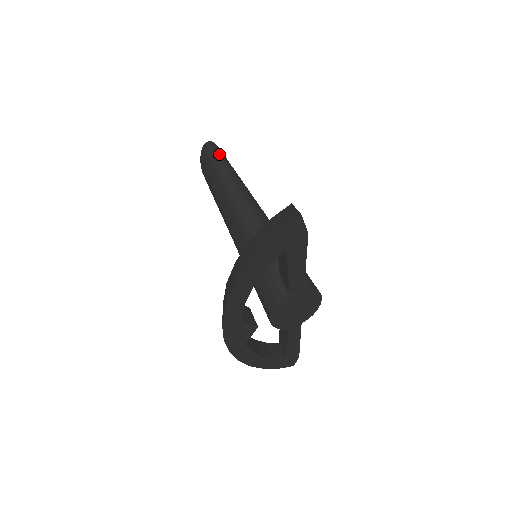
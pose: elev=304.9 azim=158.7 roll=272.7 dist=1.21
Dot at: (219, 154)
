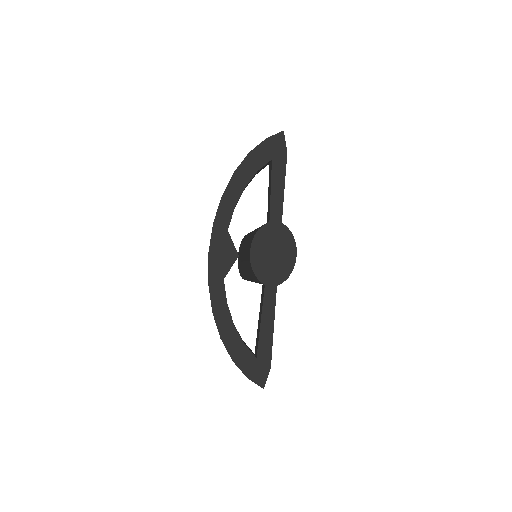
Dot at: occluded
